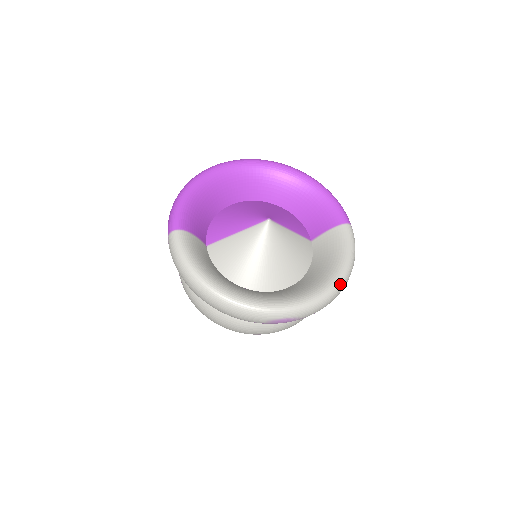
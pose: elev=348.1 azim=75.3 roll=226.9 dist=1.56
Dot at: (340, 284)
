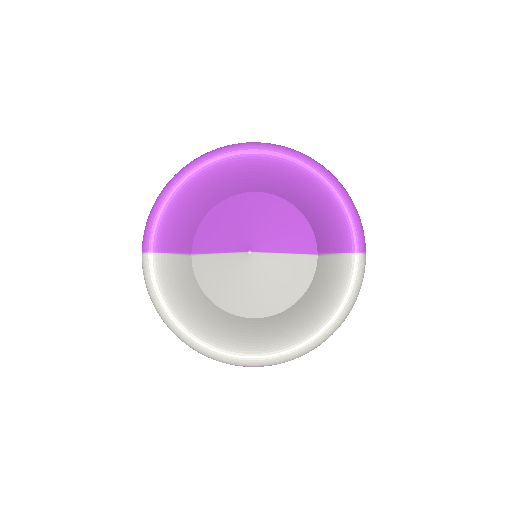
Dot at: (324, 337)
